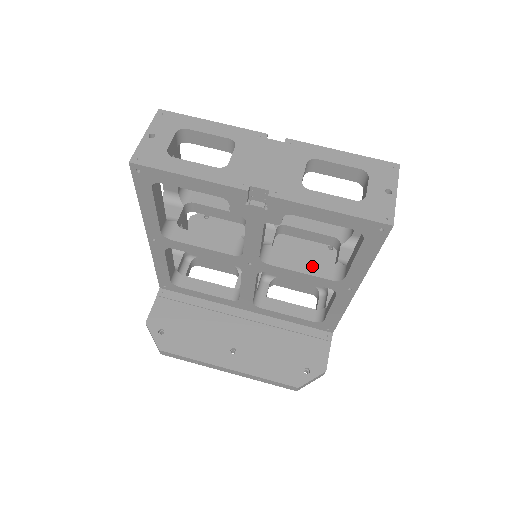
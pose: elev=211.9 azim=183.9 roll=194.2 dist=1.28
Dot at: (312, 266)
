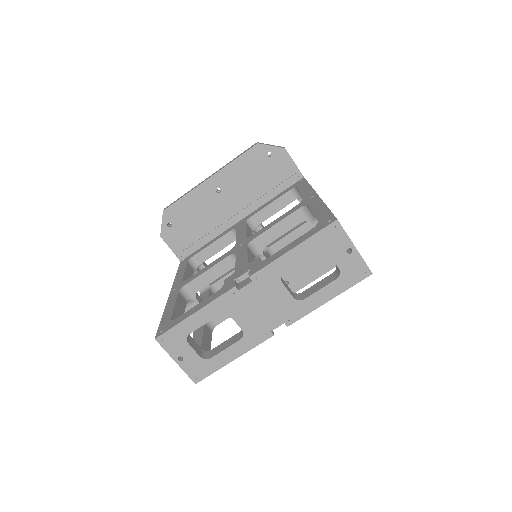
Dot at: (310, 257)
